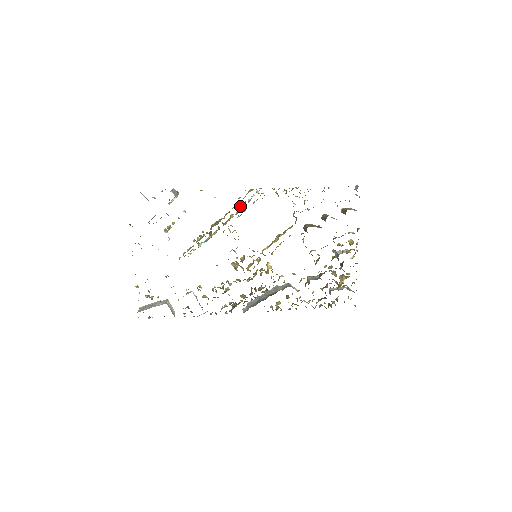
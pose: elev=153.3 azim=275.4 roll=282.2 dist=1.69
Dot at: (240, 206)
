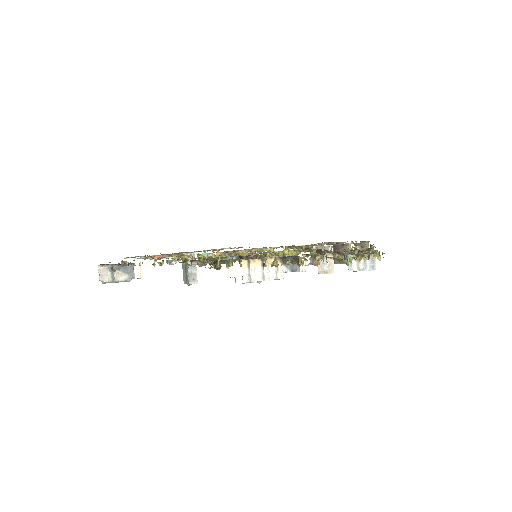
Dot at: occluded
